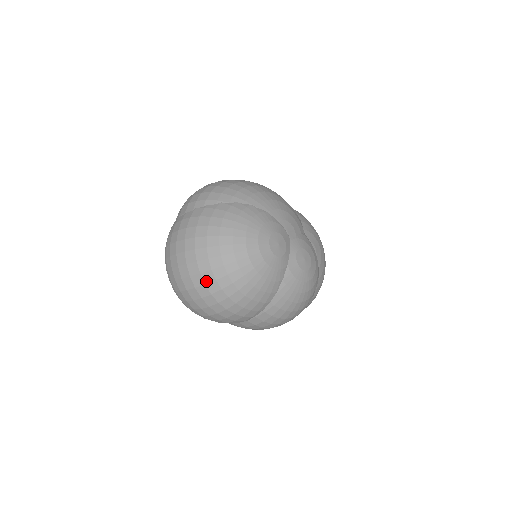
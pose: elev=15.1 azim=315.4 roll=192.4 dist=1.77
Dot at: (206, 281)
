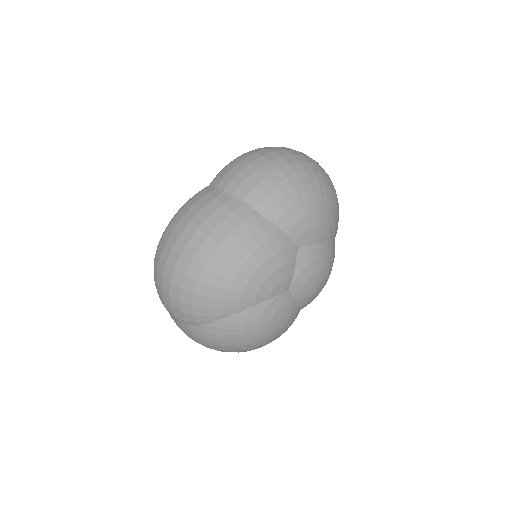
Dot at: occluded
